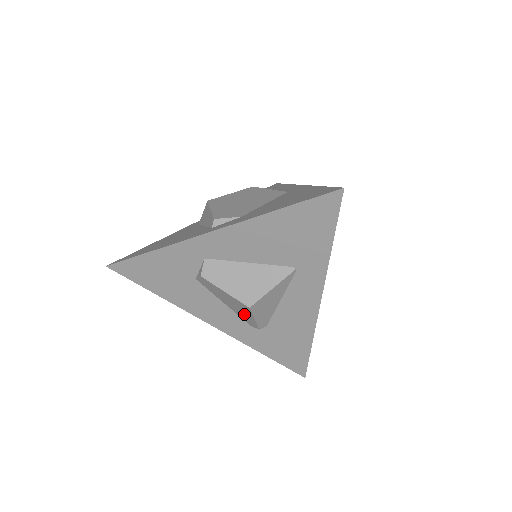
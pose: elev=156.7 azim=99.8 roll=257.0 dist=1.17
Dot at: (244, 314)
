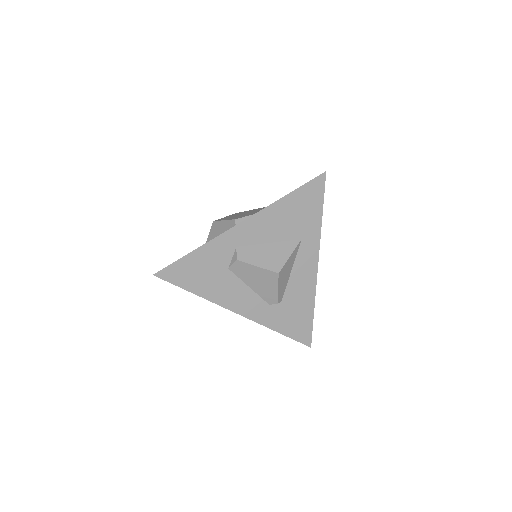
Dot at: (268, 289)
